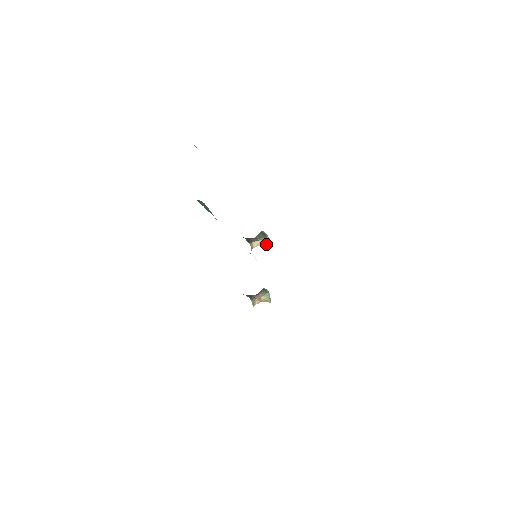
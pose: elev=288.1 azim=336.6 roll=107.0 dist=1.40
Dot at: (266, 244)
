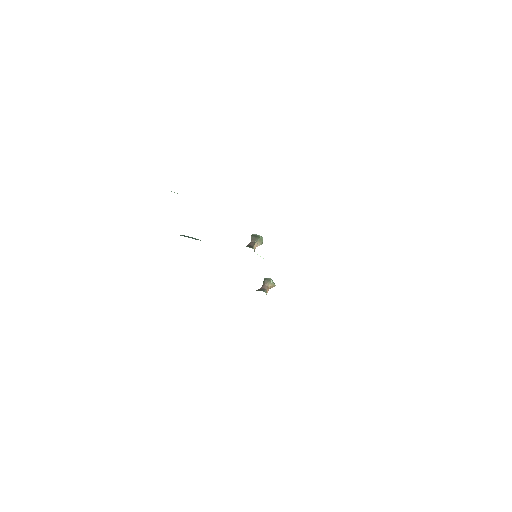
Dot at: (261, 243)
